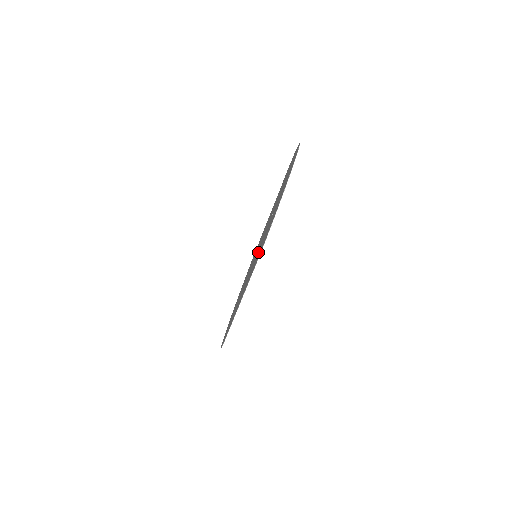
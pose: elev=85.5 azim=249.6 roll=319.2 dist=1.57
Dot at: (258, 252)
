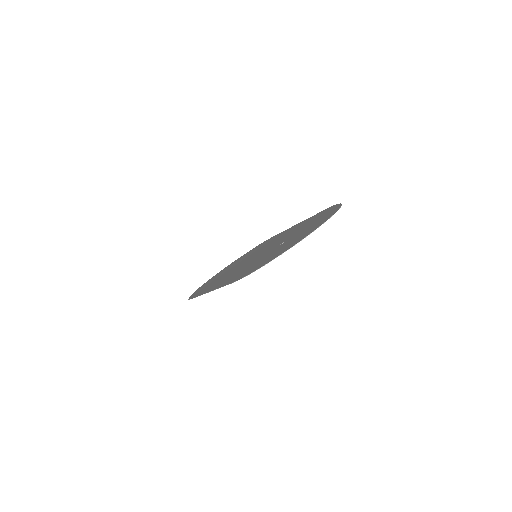
Dot at: (251, 264)
